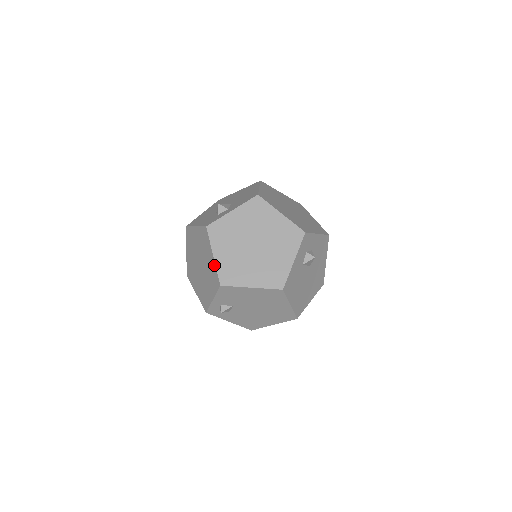
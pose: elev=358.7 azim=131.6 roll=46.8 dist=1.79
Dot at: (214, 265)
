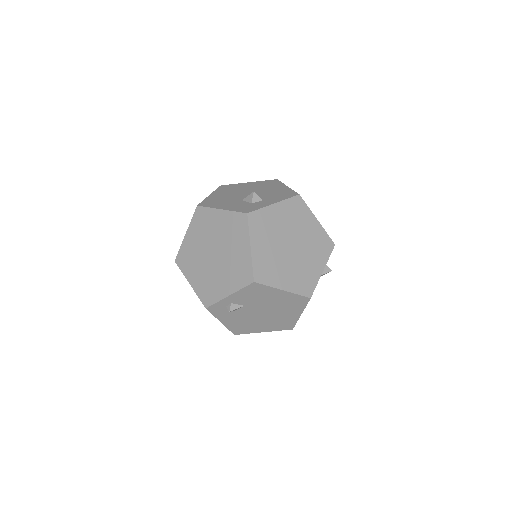
Dot at: (249, 258)
